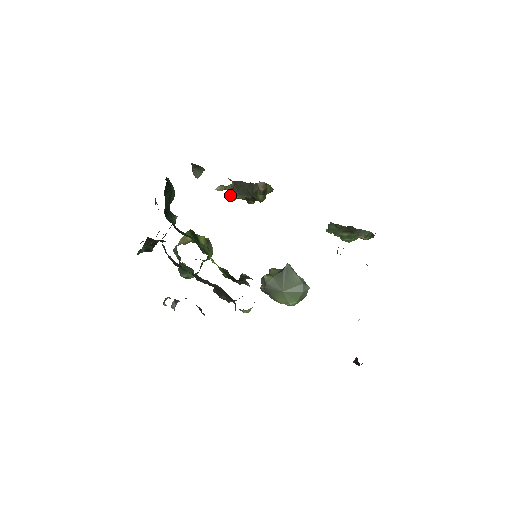
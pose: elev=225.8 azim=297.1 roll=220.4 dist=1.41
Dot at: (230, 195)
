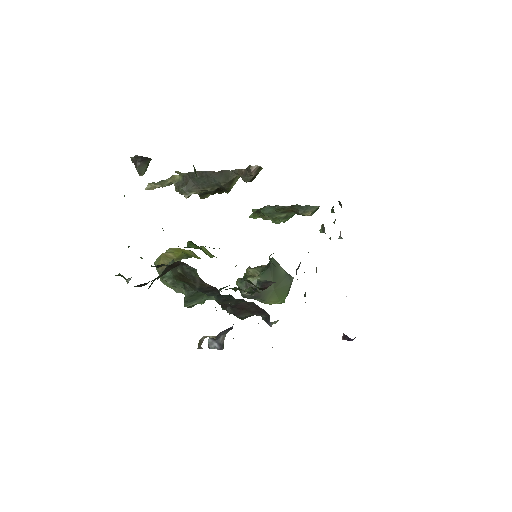
Dot at: (181, 192)
